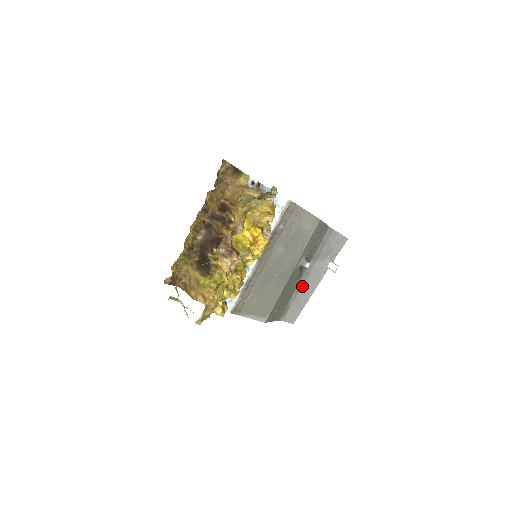
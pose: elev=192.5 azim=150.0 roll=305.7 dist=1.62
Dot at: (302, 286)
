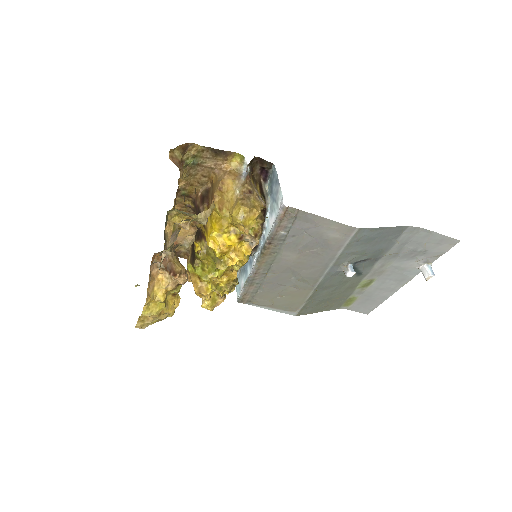
Dot at: (373, 282)
